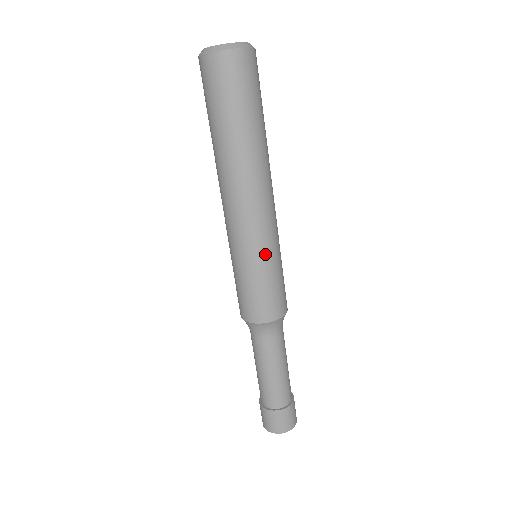
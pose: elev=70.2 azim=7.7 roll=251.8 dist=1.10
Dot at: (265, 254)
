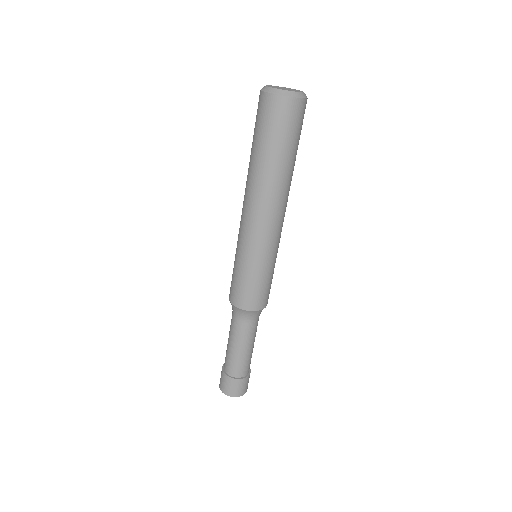
Dot at: (271, 258)
